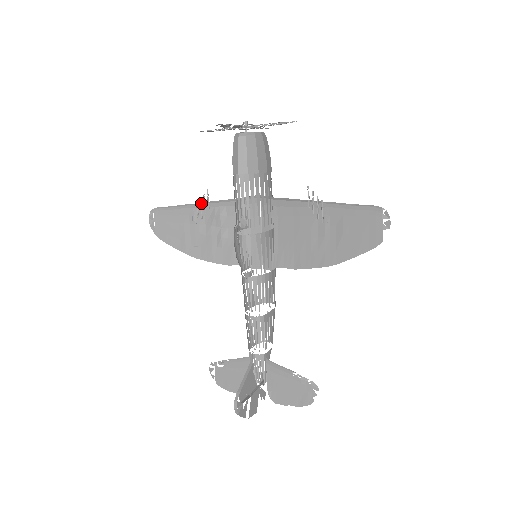
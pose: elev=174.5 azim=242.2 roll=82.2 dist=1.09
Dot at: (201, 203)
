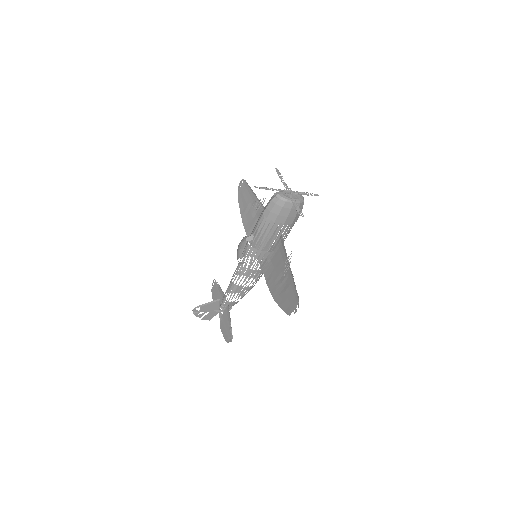
Dot at: occluded
